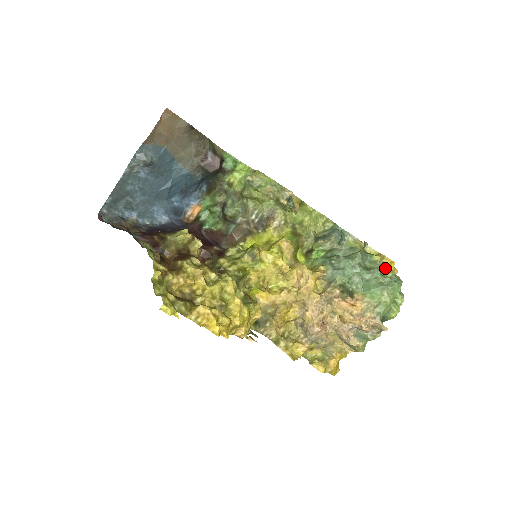
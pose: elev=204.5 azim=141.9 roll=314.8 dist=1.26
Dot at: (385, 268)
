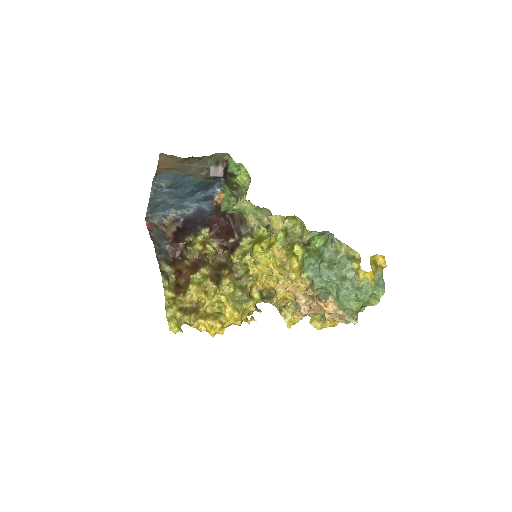
Dot at: (359, 278)
